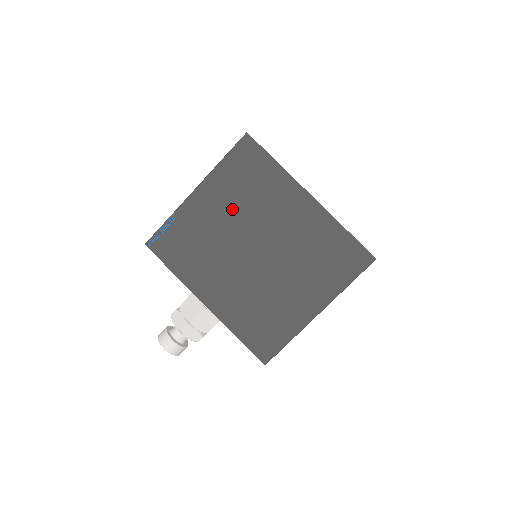
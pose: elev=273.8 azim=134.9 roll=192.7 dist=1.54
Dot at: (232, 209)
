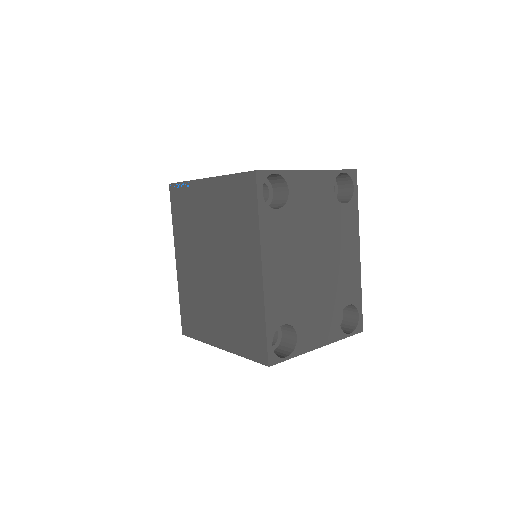
Dot at: (217, 219)
